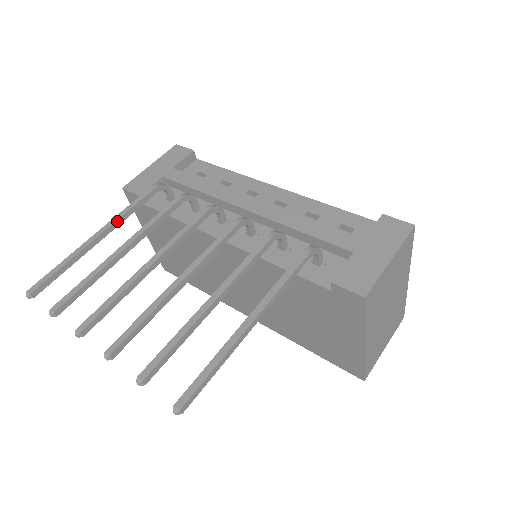
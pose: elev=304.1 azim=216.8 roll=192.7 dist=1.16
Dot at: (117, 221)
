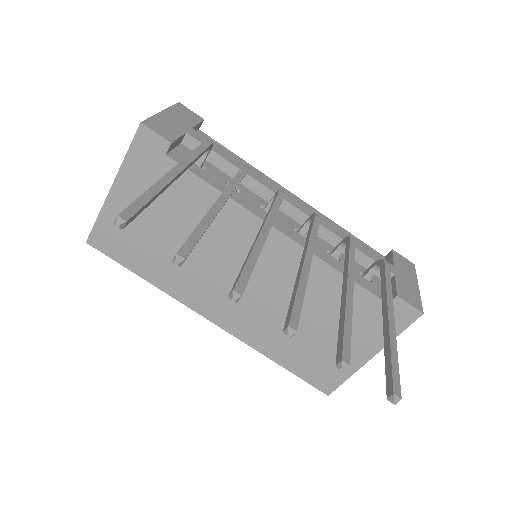
Dot at: (189, 164)
